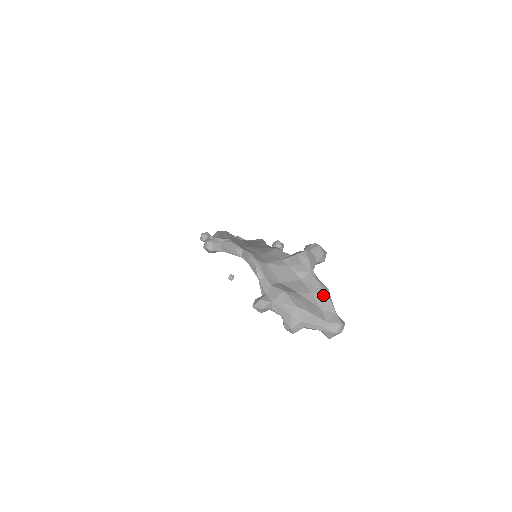
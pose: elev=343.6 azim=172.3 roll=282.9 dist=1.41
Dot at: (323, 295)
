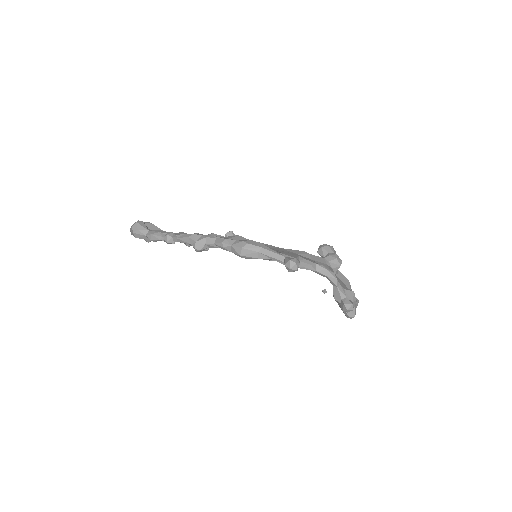
Dot at: (349, 284)
